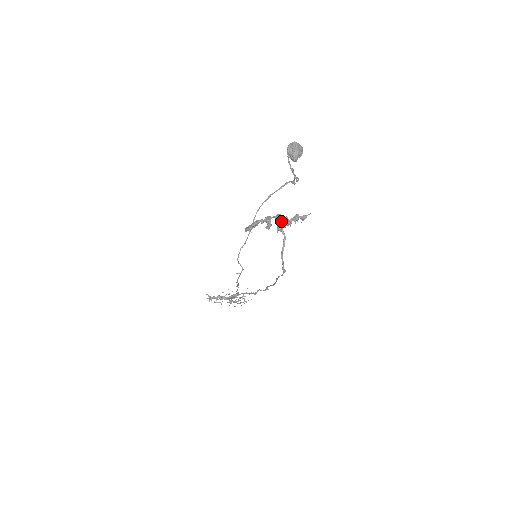
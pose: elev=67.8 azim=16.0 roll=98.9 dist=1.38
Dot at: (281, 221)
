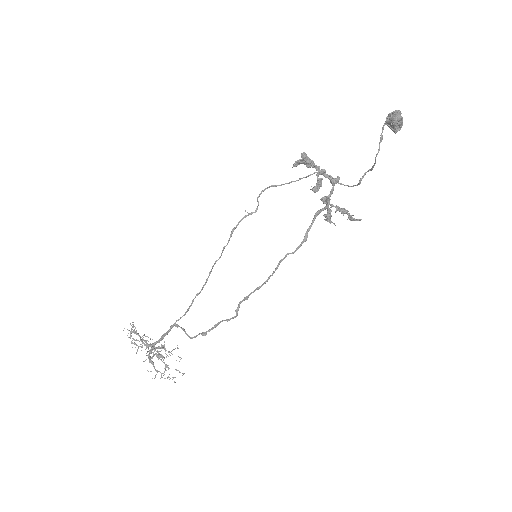
Dot at: (333, 190)
